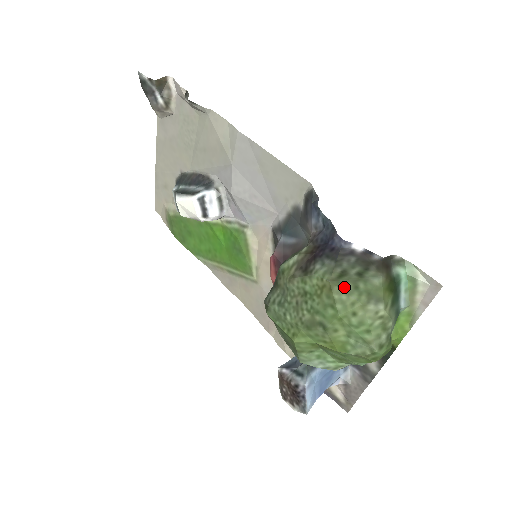
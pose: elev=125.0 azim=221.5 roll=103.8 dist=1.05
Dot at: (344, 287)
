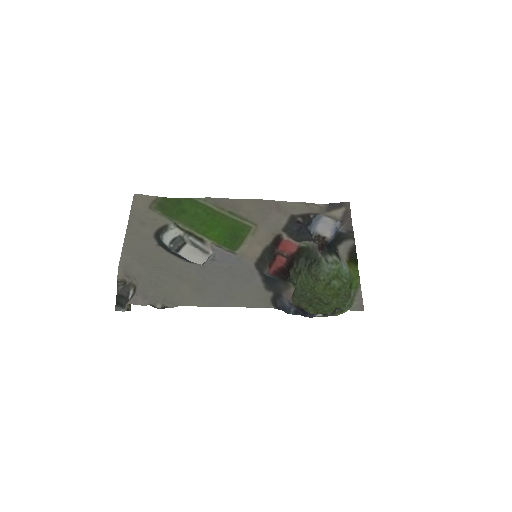
Dot at: occluded
